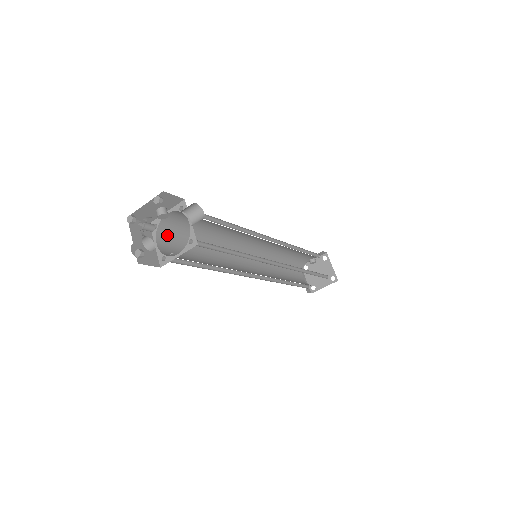
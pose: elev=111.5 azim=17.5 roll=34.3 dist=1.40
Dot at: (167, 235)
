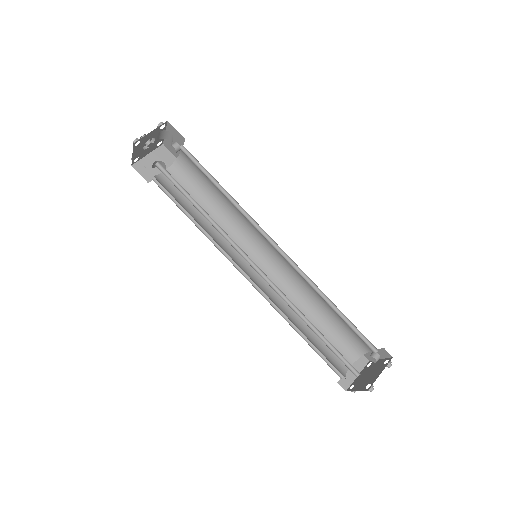
Dot at: (134, 140)
